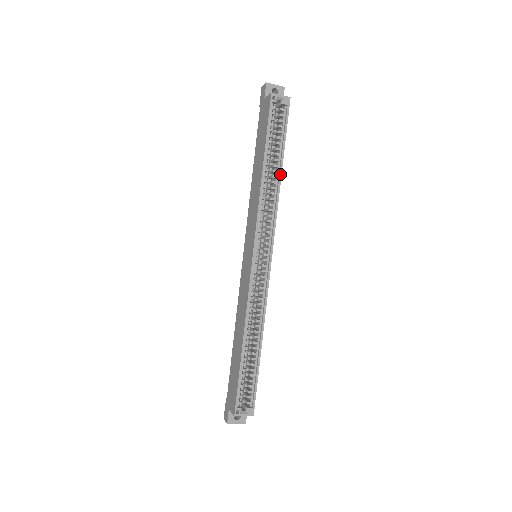
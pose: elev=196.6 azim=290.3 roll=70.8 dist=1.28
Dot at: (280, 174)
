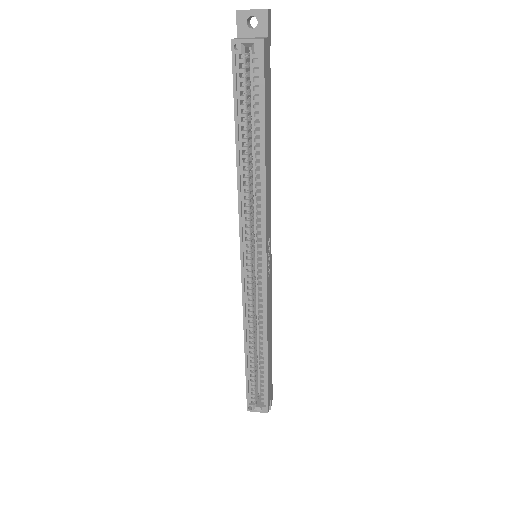
Dot at: (263, 161)
